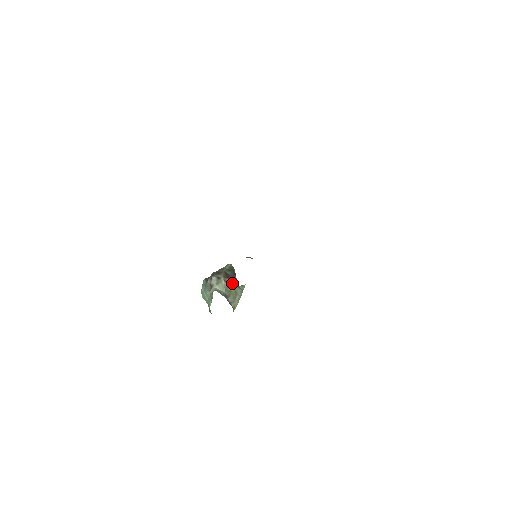
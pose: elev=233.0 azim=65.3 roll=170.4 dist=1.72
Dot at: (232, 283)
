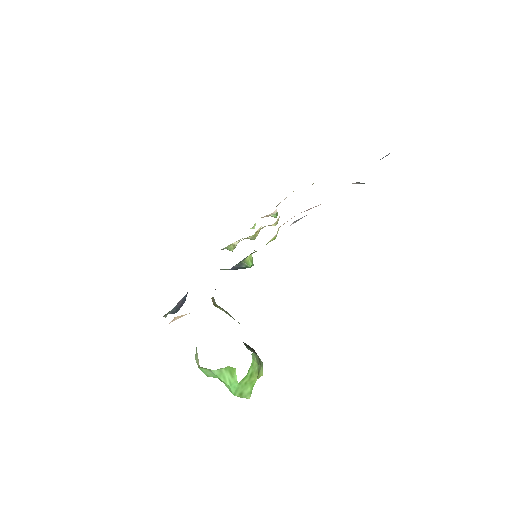
Dot at: occluded
